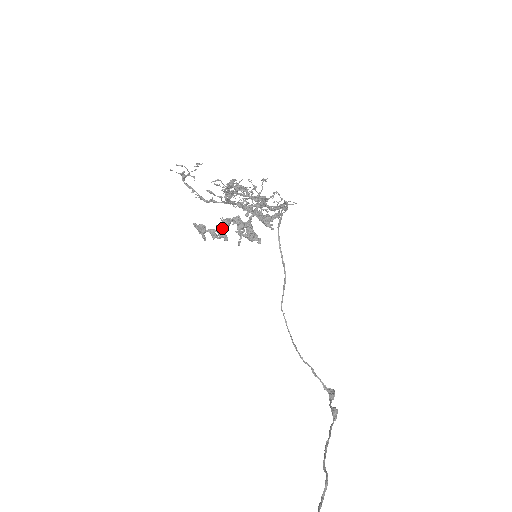
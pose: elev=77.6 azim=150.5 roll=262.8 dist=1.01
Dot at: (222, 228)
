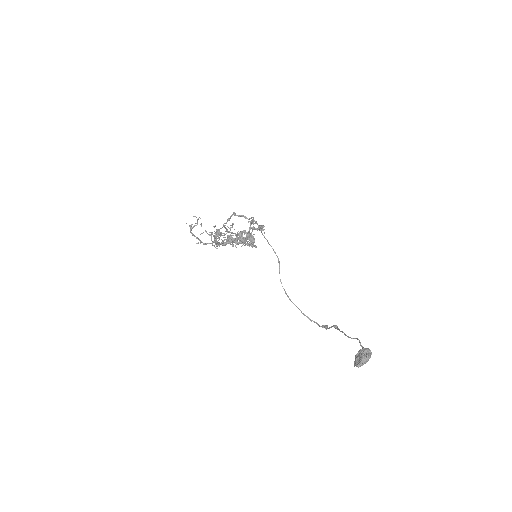
Dot at: (240, 237)
